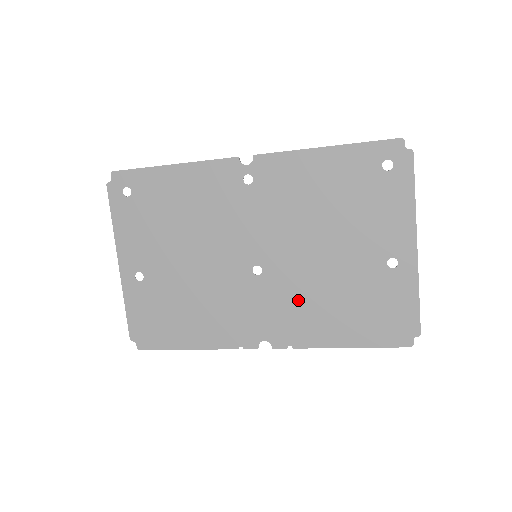
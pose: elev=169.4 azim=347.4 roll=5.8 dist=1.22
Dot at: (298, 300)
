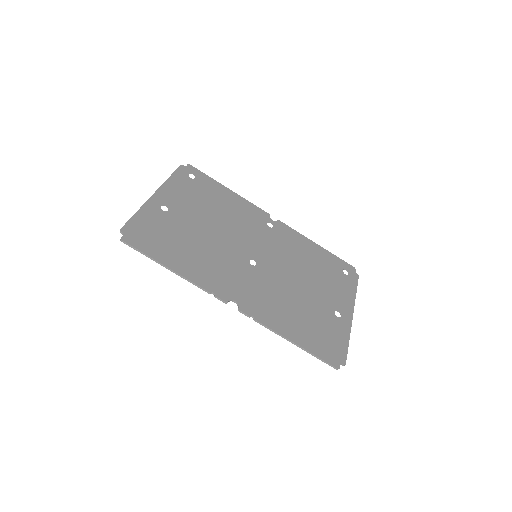
Dot at: (272, 294)
